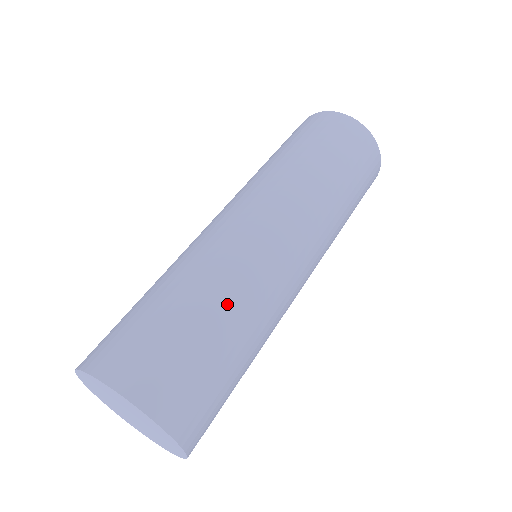
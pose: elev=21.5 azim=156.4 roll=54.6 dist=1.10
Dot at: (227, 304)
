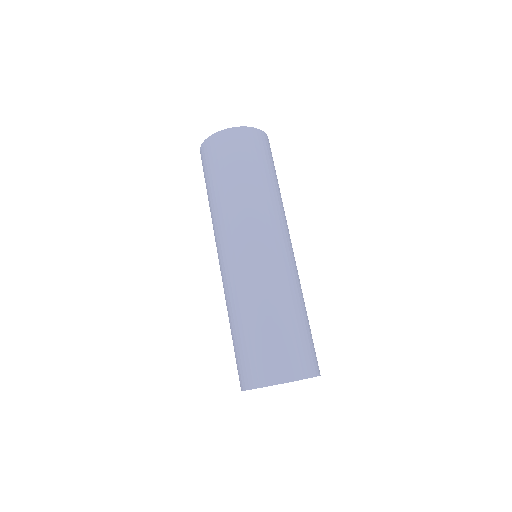
Dot at: (276, 304)
